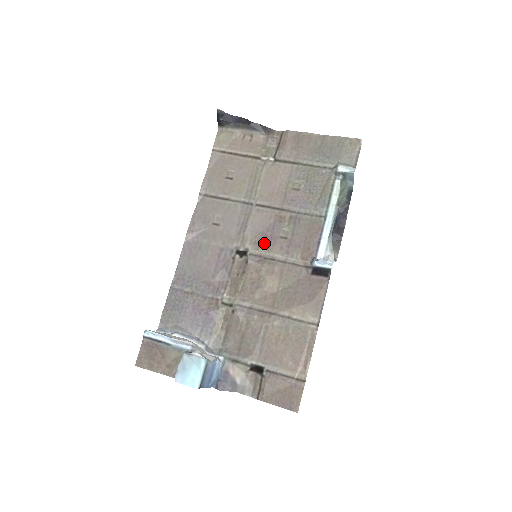
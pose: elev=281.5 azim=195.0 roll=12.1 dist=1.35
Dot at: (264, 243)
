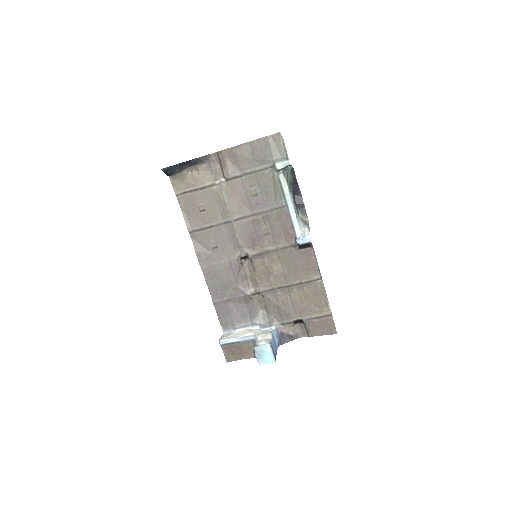
Dot at: (256, 244)
